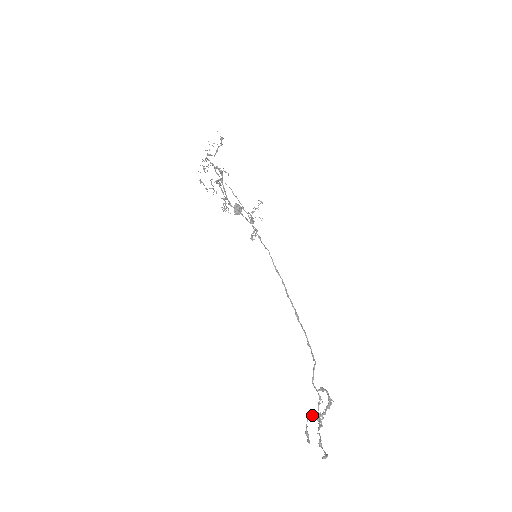
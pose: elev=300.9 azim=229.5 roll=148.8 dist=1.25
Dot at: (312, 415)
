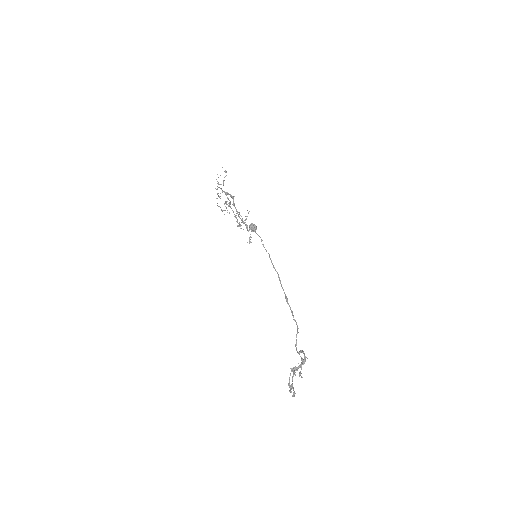
Dot at: (292, 370)
